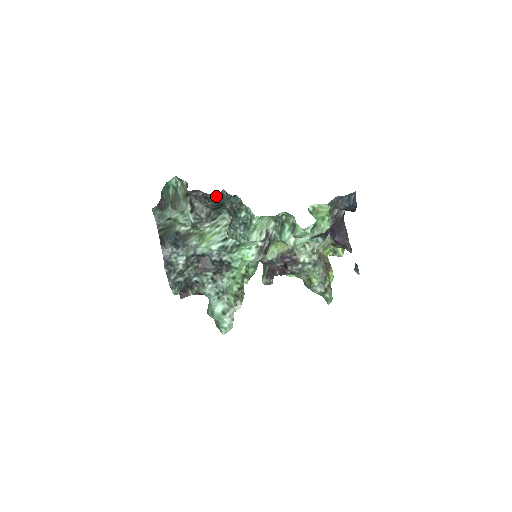
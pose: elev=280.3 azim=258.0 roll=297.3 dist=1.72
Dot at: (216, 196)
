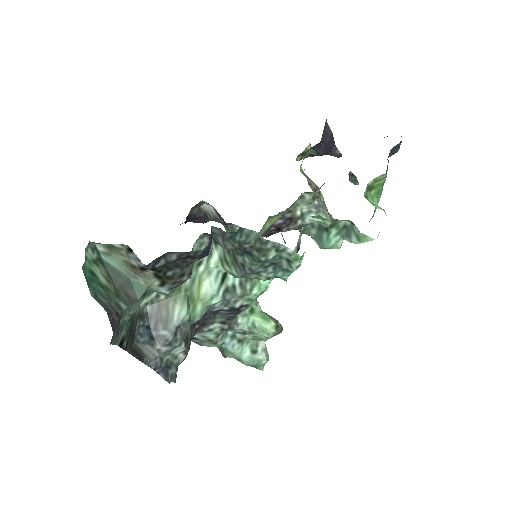
Dot at: (207, 247)
